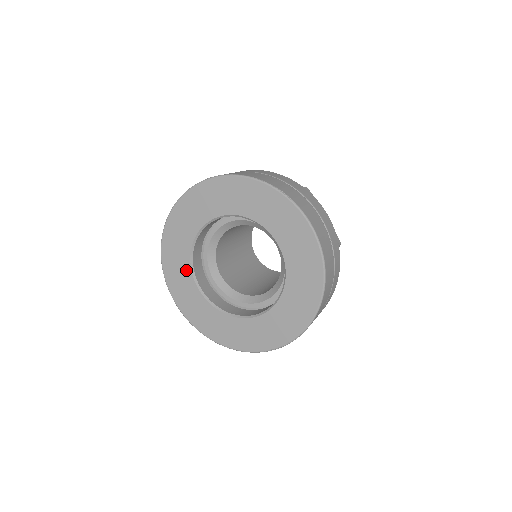
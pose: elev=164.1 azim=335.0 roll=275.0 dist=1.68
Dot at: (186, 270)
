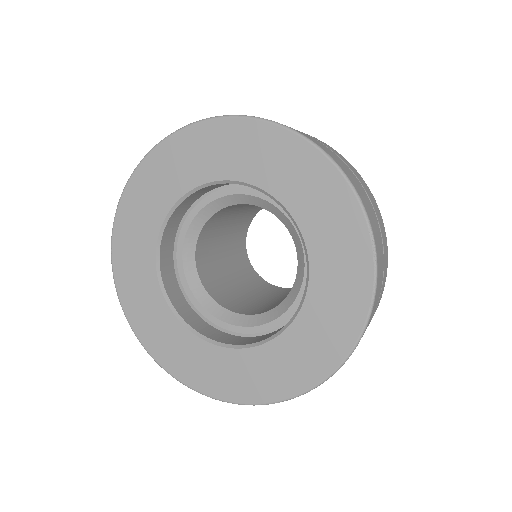
Dot at: (195, 346)
